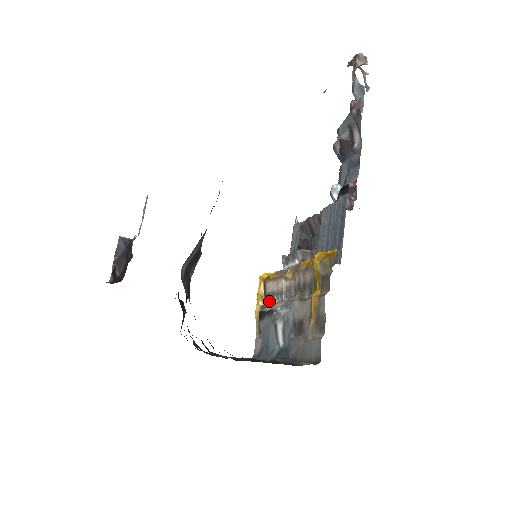
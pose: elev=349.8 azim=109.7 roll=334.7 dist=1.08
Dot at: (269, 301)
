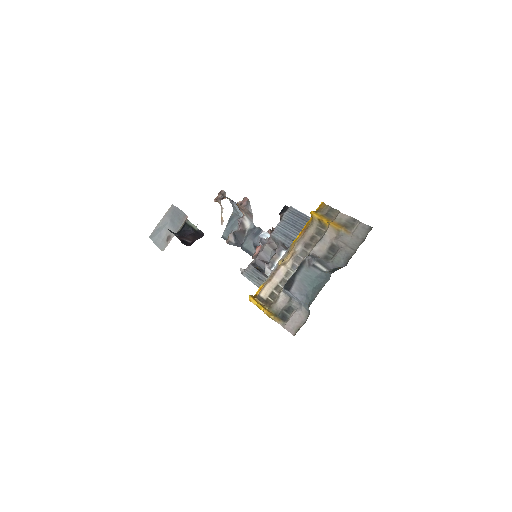
Dot at: (274, 298)
